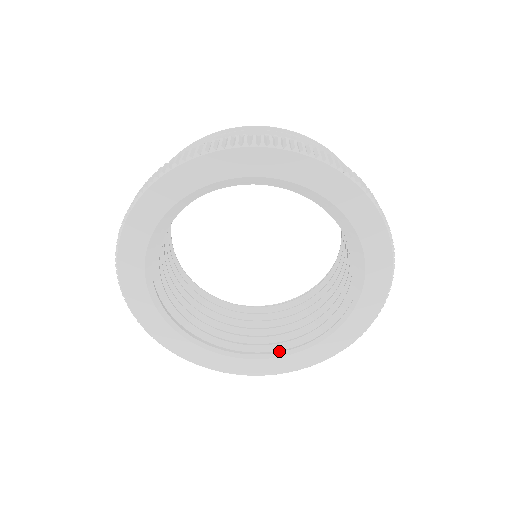
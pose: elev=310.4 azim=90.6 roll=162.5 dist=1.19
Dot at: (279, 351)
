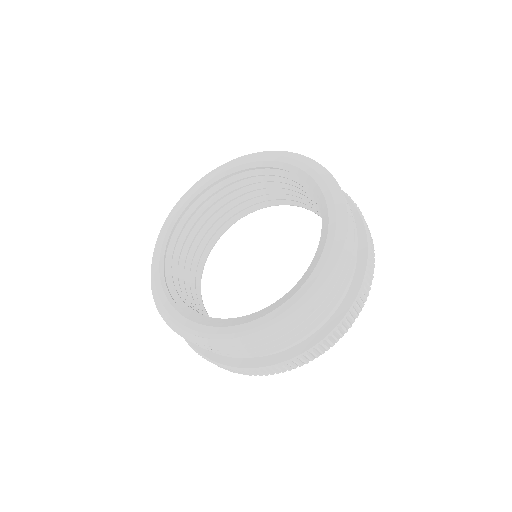
Dot at: occluded
